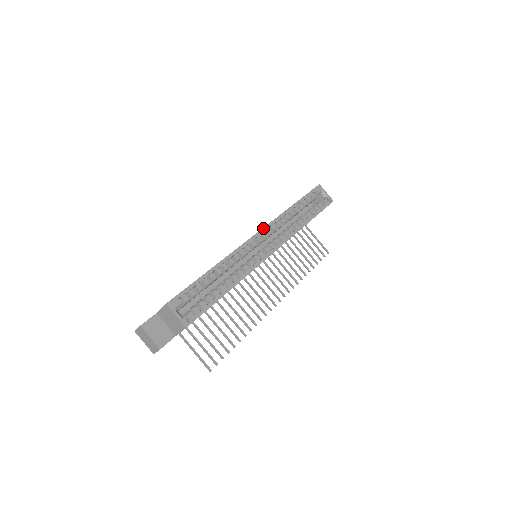
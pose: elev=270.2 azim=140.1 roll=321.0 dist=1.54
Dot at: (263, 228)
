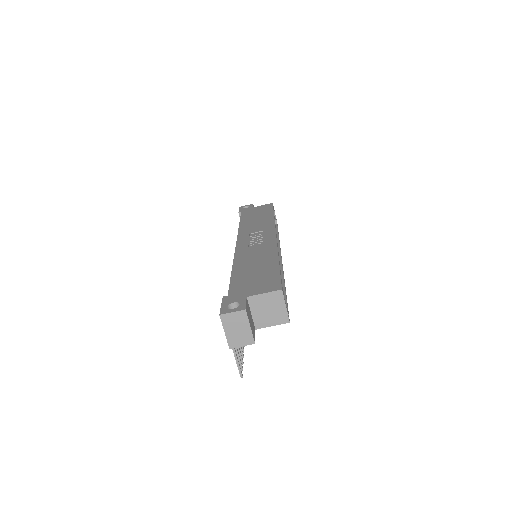
Dot at: occluded
